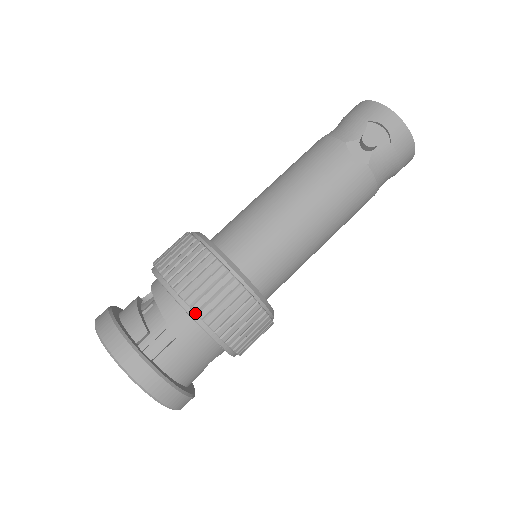
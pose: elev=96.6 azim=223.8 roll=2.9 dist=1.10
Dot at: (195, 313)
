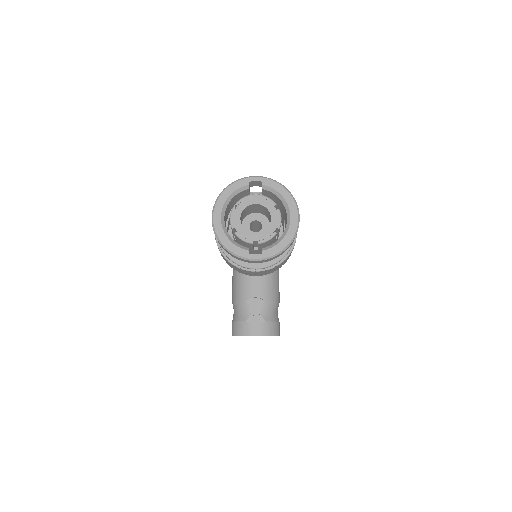
Dot at: (260, 192)
